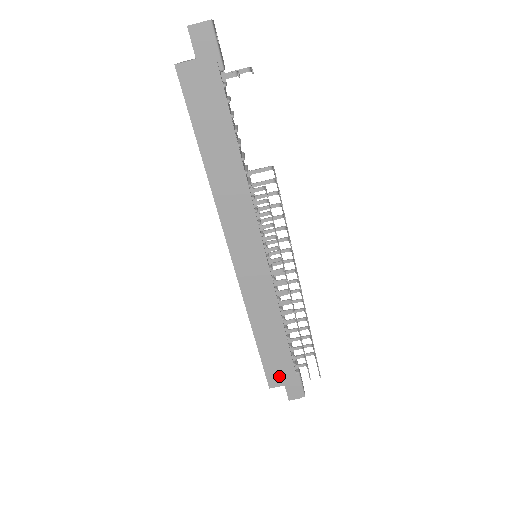
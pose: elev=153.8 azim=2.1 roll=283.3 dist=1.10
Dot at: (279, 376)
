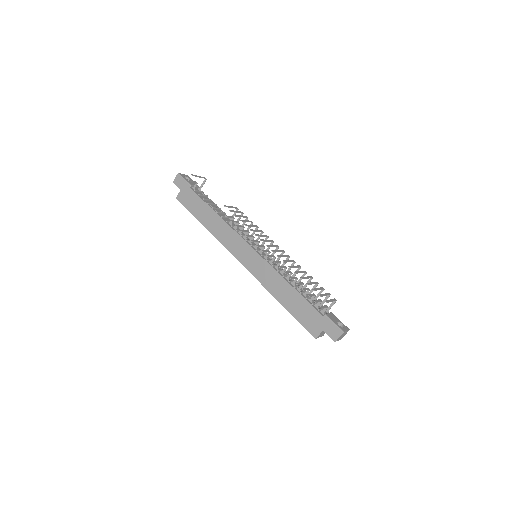
Dot at: (314, 325)
